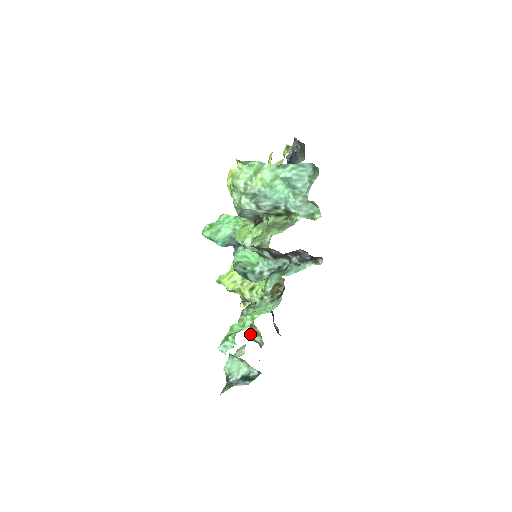
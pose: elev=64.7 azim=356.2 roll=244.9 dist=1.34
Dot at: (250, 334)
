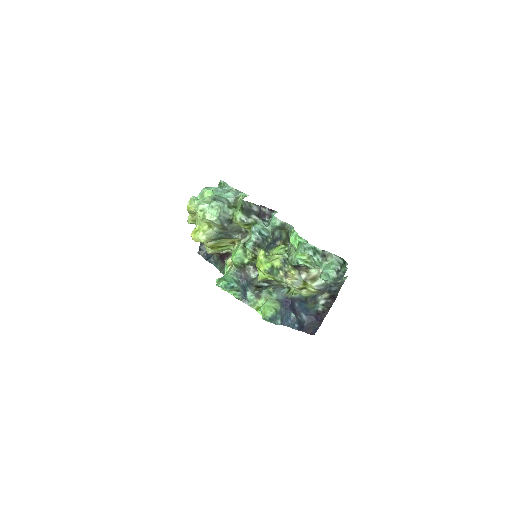
Dot at: (315, 286)
